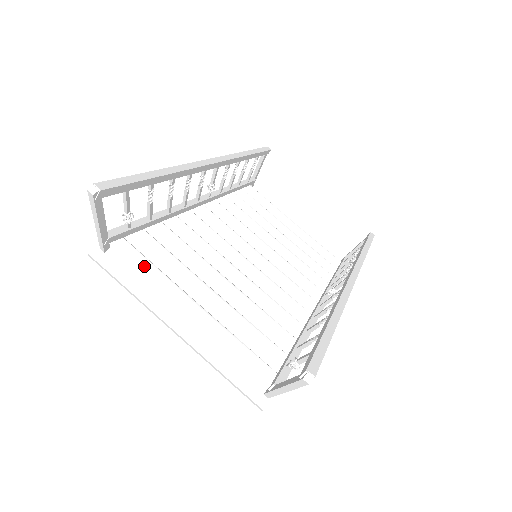
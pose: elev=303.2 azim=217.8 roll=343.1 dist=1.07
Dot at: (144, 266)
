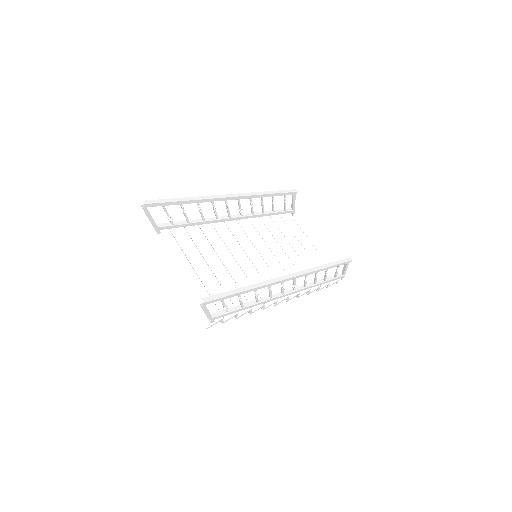
Dot at: (174, 245)
